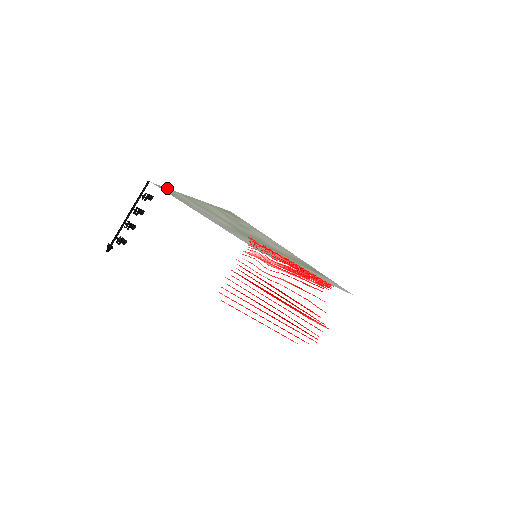
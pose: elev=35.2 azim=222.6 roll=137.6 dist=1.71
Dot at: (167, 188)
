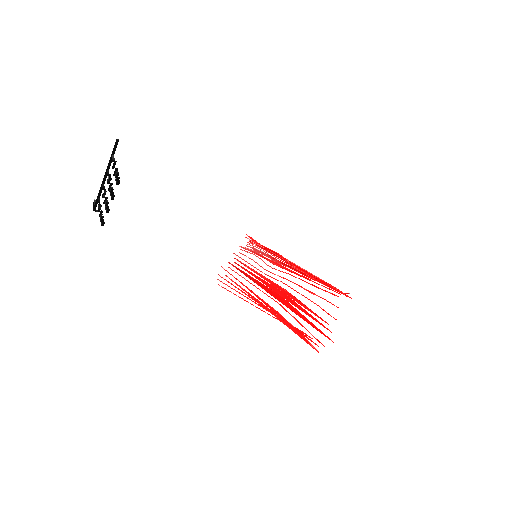
Dot at: occluded
